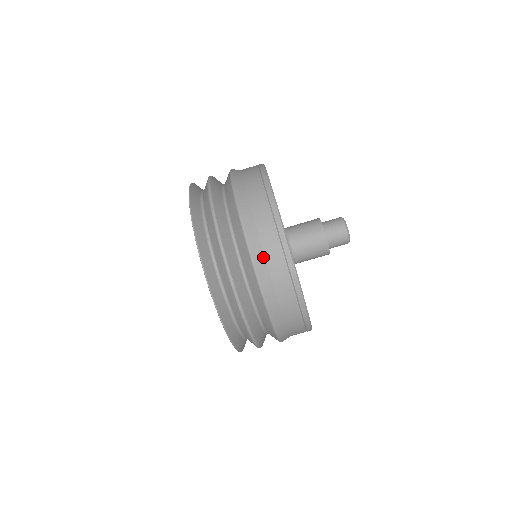
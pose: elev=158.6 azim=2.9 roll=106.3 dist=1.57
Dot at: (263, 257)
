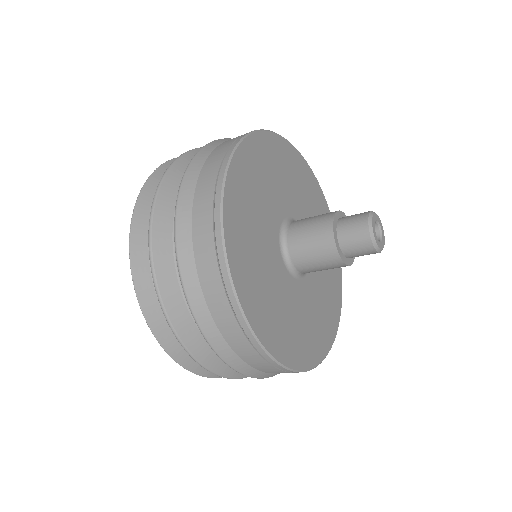
Dot at: (193, 262)
